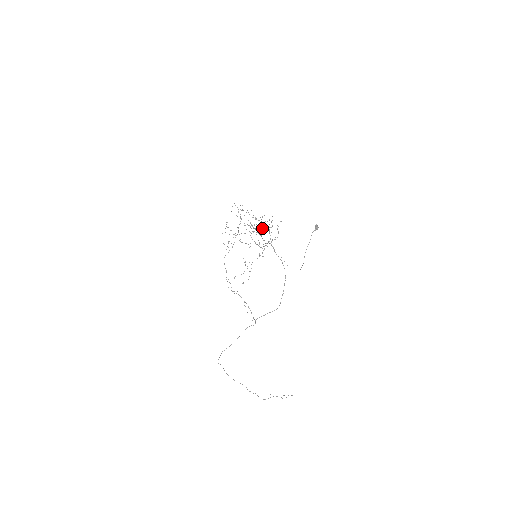
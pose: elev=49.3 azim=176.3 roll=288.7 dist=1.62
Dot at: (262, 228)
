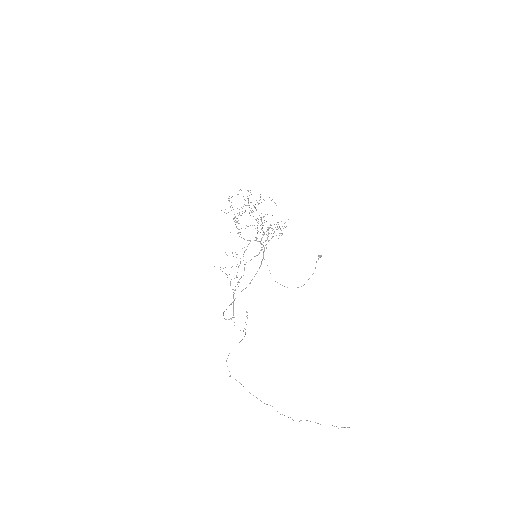
Dot at: occluded
